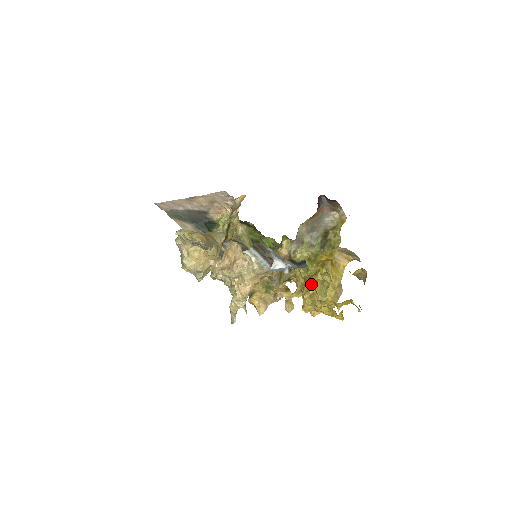
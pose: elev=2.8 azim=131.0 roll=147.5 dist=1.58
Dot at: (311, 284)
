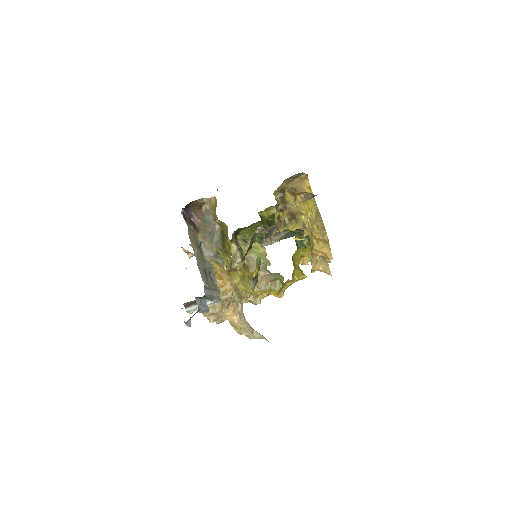
Dot at: (240, 289)
